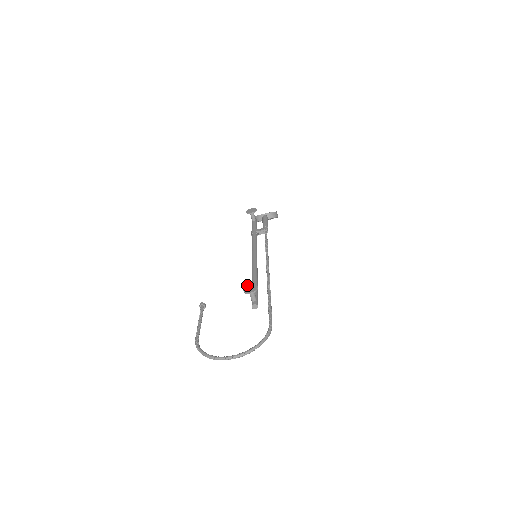
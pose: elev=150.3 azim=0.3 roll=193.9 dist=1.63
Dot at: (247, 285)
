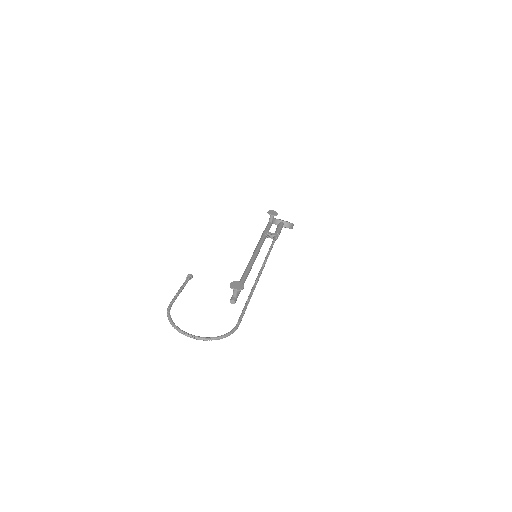
Dot at: occluded
